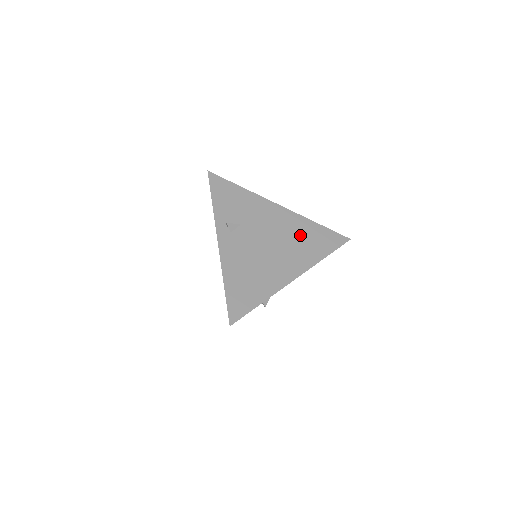
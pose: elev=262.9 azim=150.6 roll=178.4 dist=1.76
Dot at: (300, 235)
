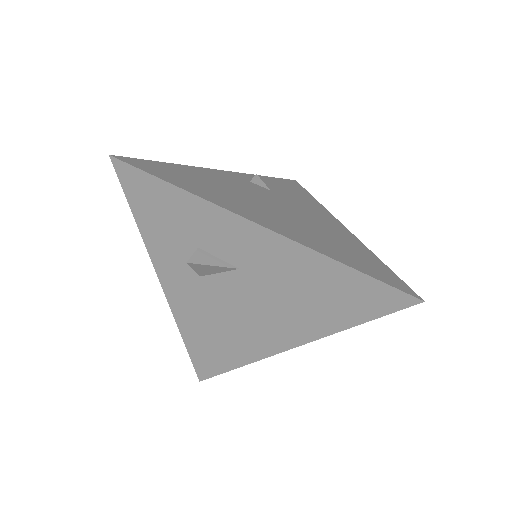
Dot at: (336, 239)
